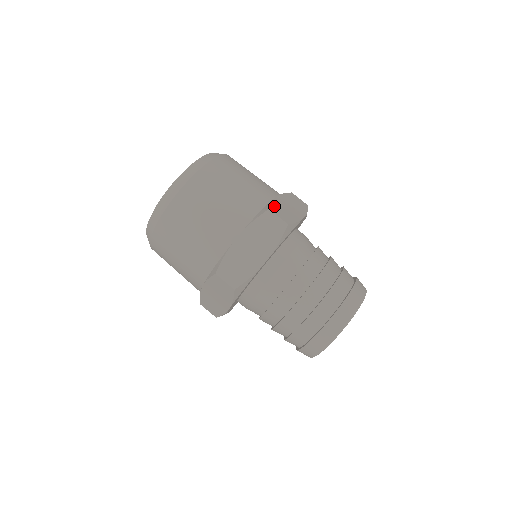
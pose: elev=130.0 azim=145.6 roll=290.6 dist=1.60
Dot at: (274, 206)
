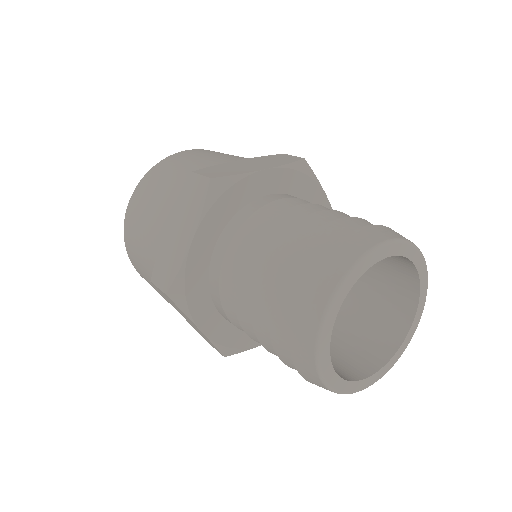
Dot at: (210, 168)
